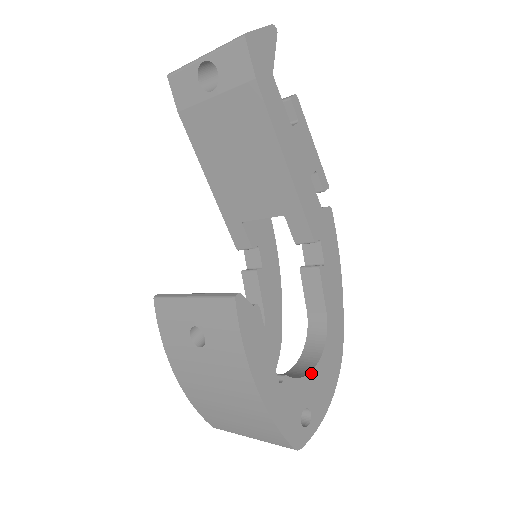
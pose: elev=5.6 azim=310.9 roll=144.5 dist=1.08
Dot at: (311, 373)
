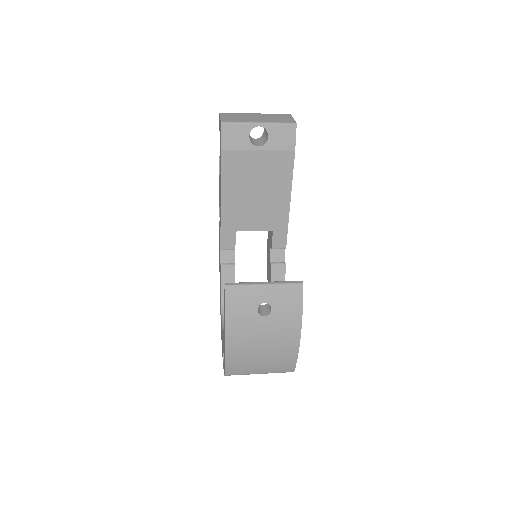
Dot at: occluded
